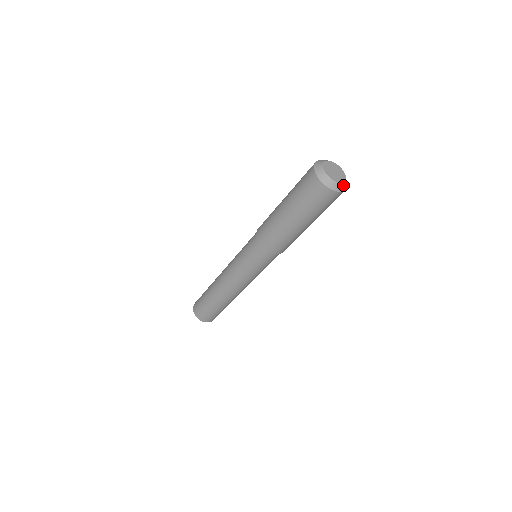
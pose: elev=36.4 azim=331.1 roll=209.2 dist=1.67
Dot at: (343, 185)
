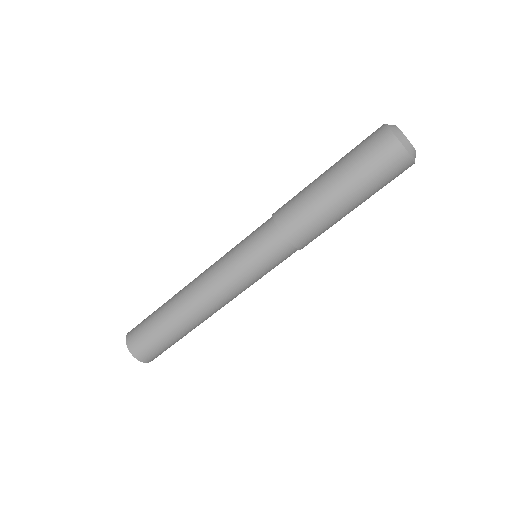
Dot at: (415, 156)
